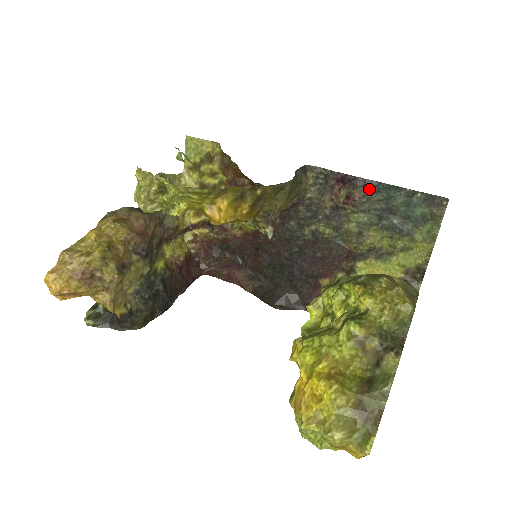
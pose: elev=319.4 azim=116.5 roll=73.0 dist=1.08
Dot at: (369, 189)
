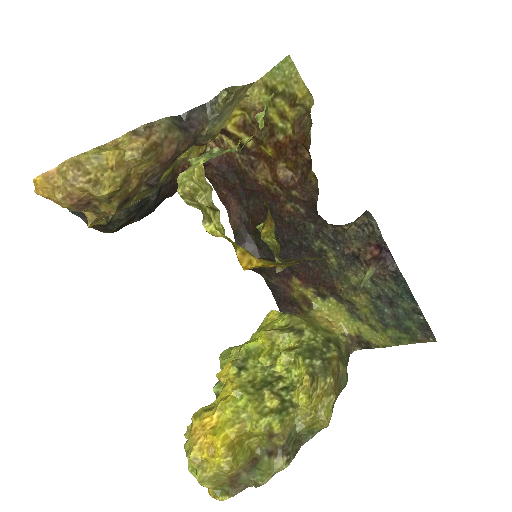
Dot at: (393, 277)
